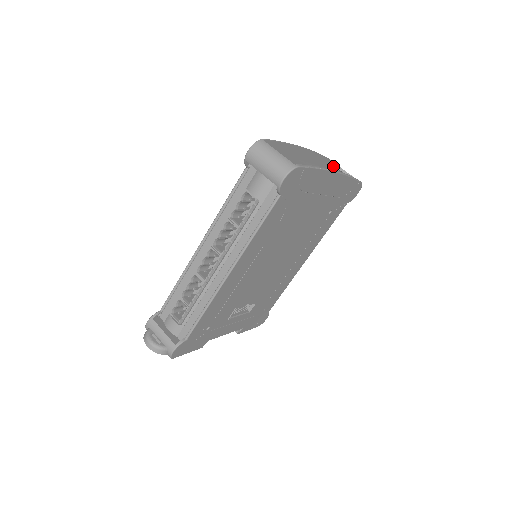
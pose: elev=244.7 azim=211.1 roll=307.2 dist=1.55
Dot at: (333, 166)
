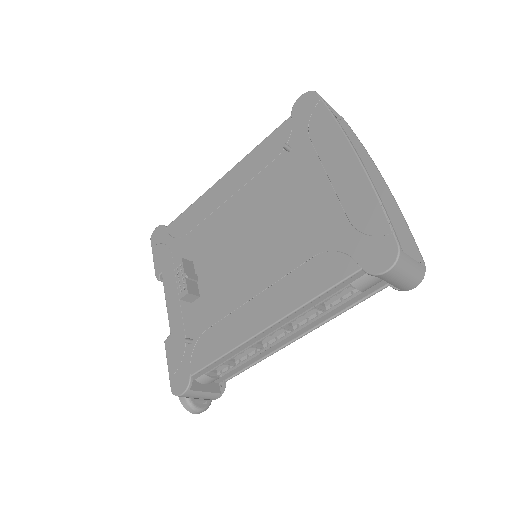
Dot at: (314, 97)
